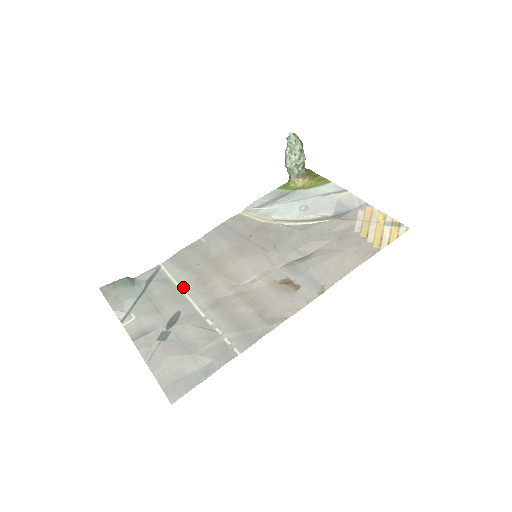
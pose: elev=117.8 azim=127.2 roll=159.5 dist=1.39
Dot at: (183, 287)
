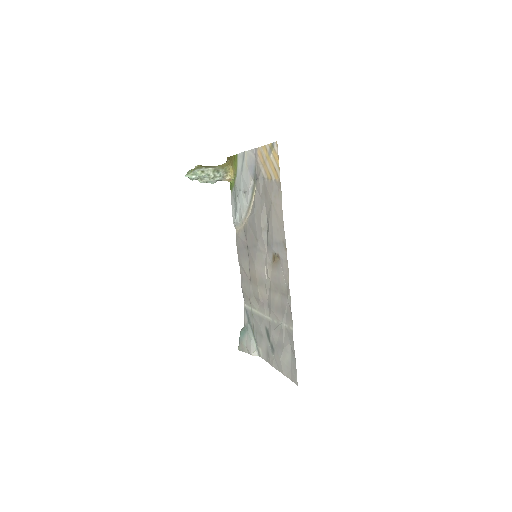
Dot at: (257, 310)
